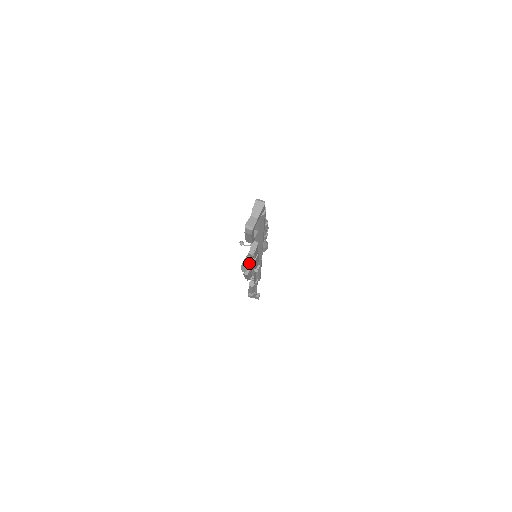
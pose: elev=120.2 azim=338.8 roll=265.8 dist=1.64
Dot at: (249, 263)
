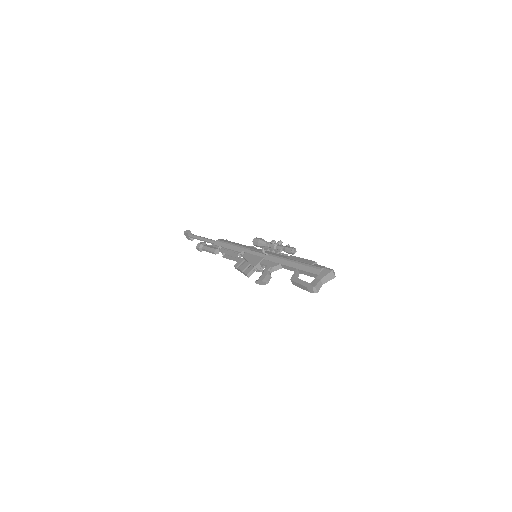
Dot at: occluded
